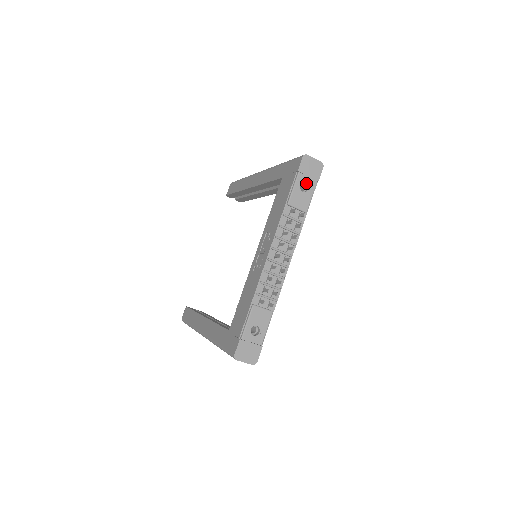
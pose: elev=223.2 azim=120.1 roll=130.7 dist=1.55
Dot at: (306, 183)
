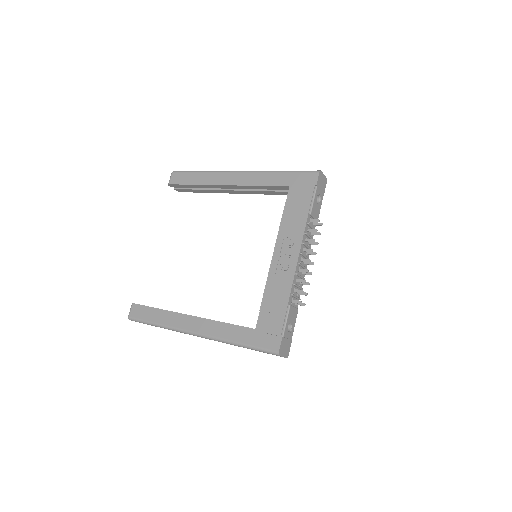
Dot at: (319, 196)
